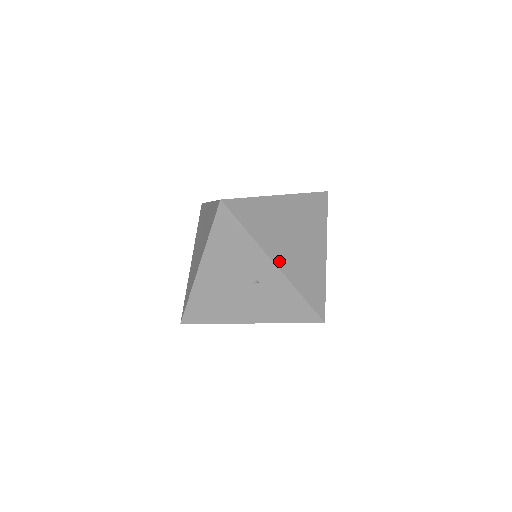
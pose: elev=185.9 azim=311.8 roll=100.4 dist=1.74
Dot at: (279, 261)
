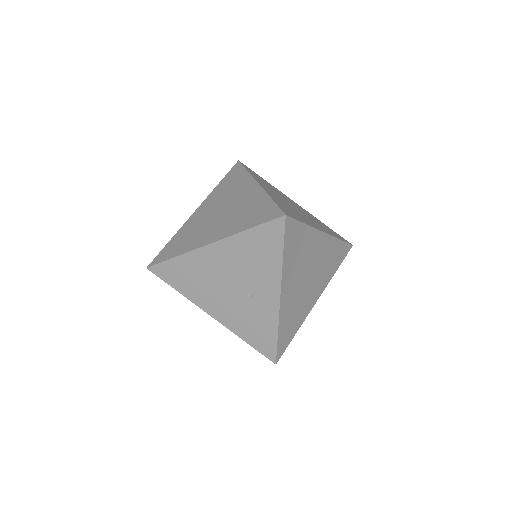
Dot at: (284, 295)
